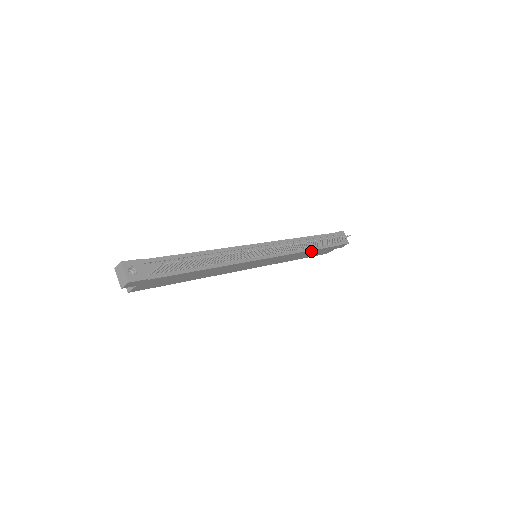
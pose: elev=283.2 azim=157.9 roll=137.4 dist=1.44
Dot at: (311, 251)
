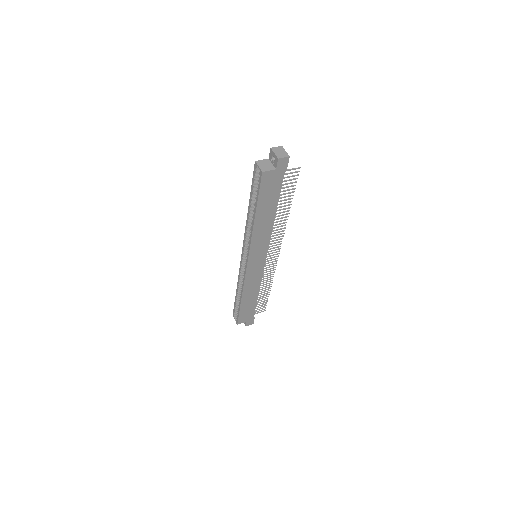
Dot at: (255, 297)
